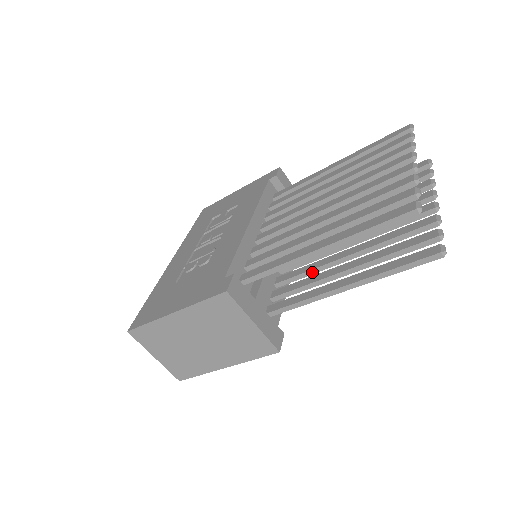
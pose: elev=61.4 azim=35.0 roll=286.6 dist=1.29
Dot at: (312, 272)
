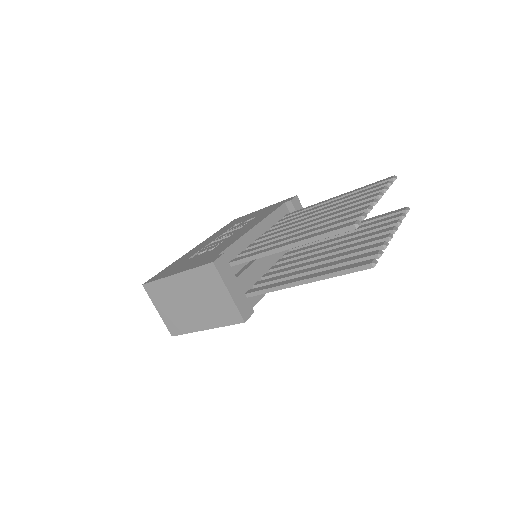
Dot at: (289, 272)
